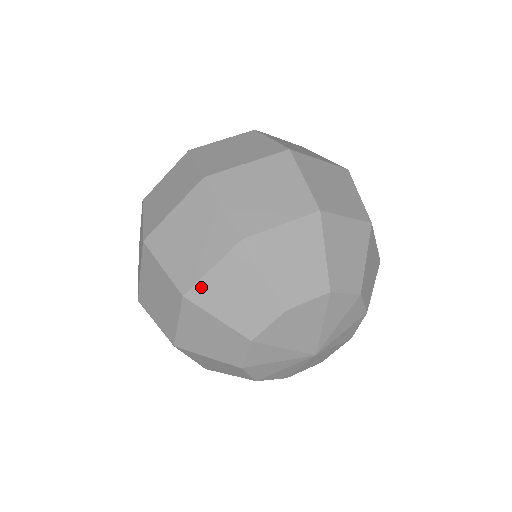
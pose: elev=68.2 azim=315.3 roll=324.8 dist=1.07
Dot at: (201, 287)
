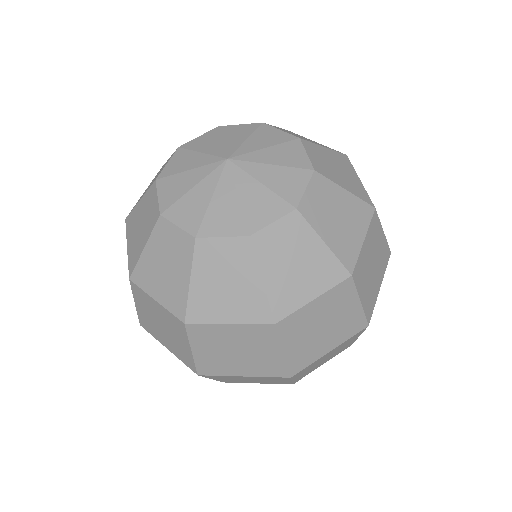
Dot at: occluded
